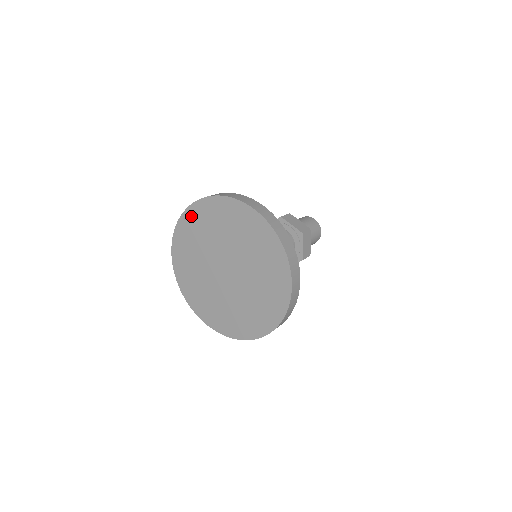
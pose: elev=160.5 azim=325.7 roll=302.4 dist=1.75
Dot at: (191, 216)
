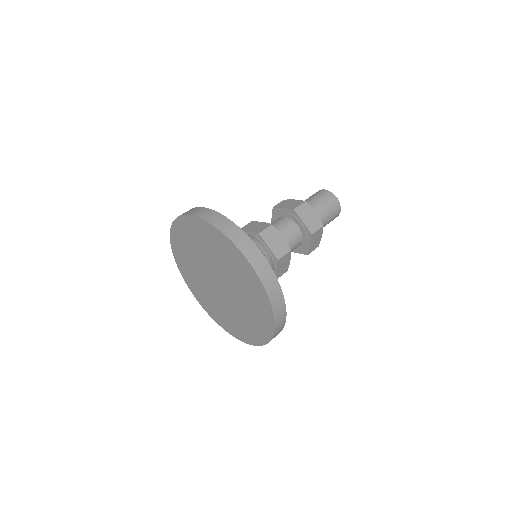
Dot at: (177, 254)
